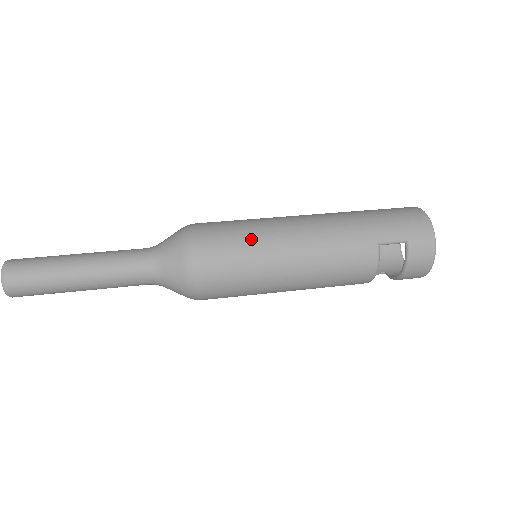
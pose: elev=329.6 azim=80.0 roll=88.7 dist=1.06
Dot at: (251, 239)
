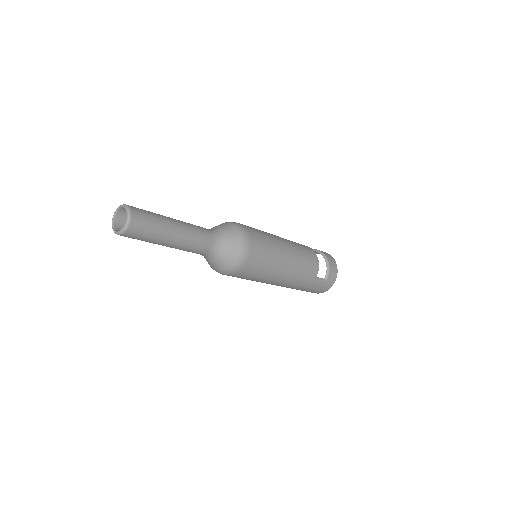
Dot at: occluded
